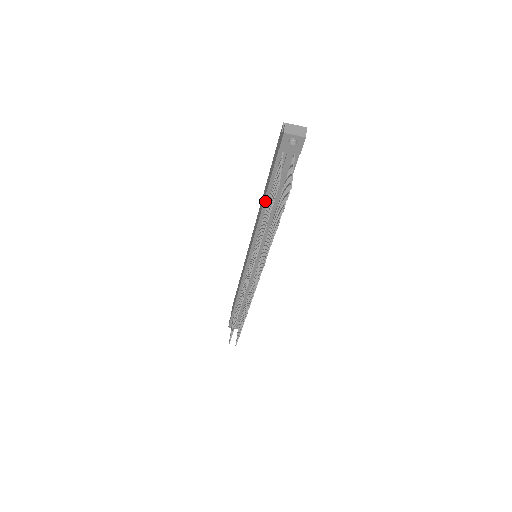
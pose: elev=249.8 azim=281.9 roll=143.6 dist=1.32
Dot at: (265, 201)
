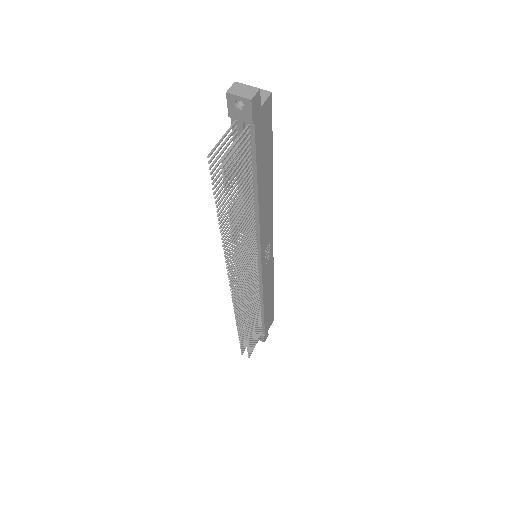
Dot at: occluded
